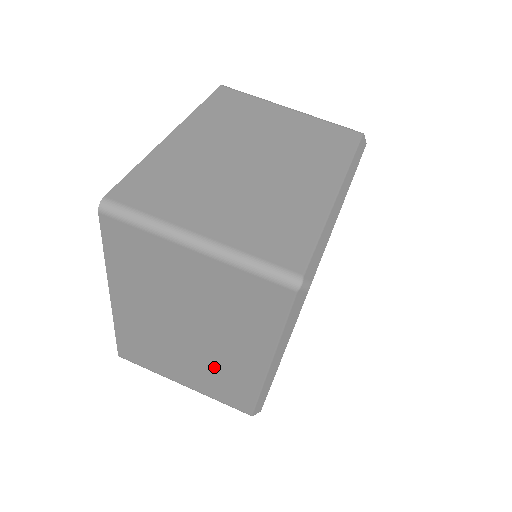
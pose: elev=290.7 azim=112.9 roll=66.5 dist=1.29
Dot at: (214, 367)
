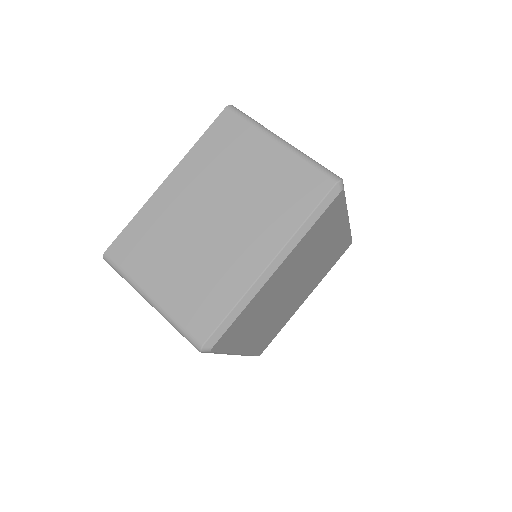
Dot at: occluded
